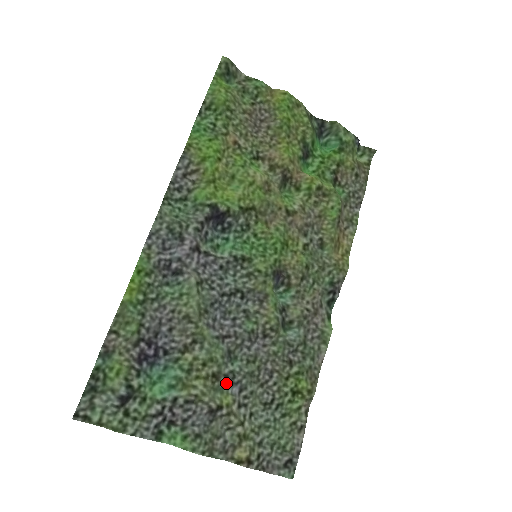
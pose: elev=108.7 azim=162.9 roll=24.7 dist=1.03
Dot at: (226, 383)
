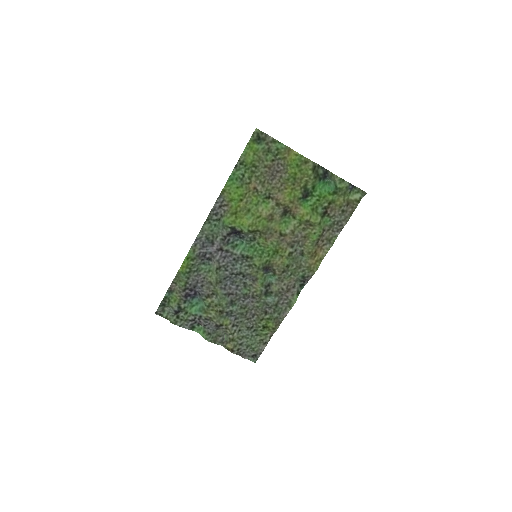
Dot at: (227, 315)
